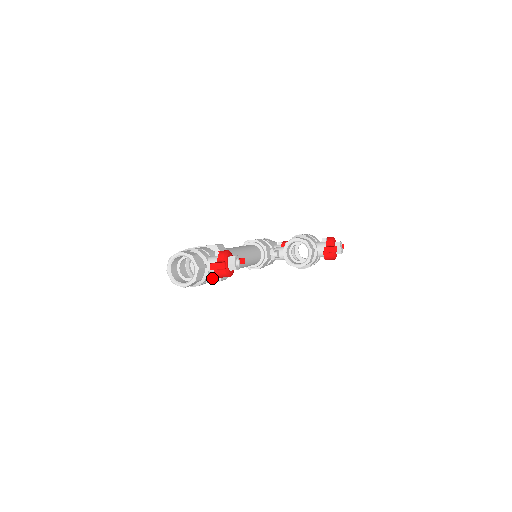
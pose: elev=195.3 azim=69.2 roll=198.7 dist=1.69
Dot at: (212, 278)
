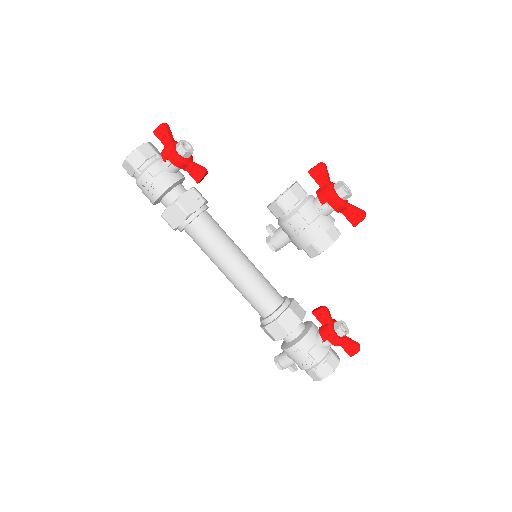
Dot at: (163, 179)
